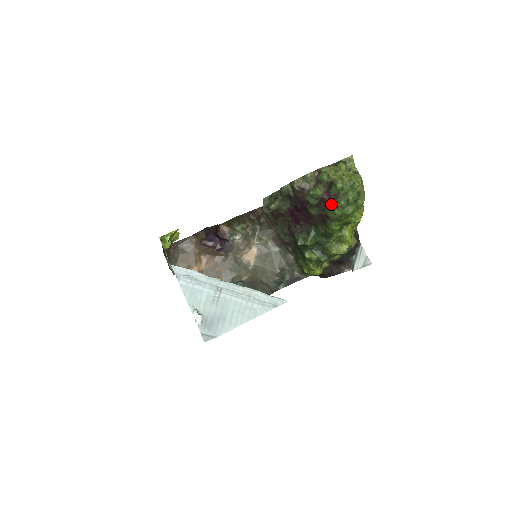
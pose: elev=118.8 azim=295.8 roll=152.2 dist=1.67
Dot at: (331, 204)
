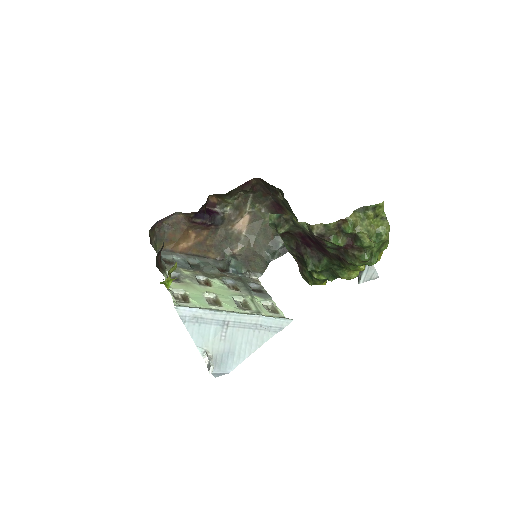
Dot at: (353, 255)
